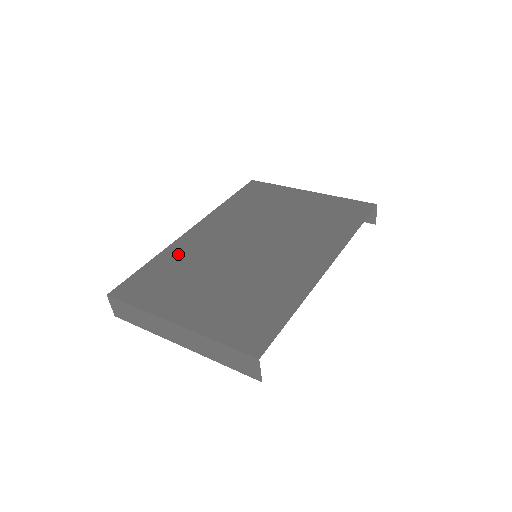
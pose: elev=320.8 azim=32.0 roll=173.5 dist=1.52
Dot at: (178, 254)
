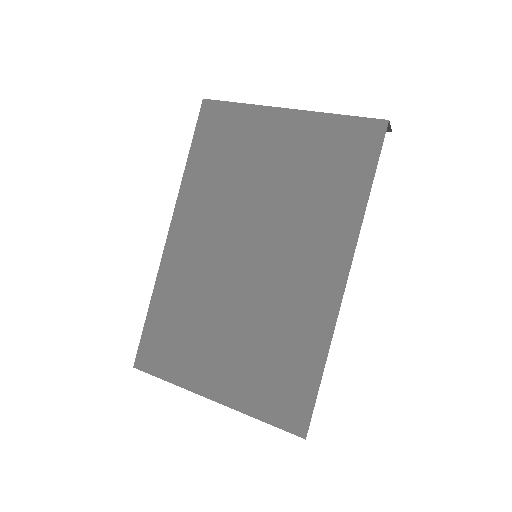
Dot at: (173, 288)
